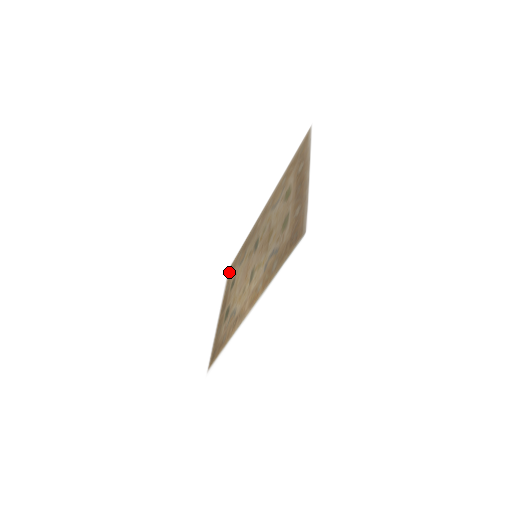
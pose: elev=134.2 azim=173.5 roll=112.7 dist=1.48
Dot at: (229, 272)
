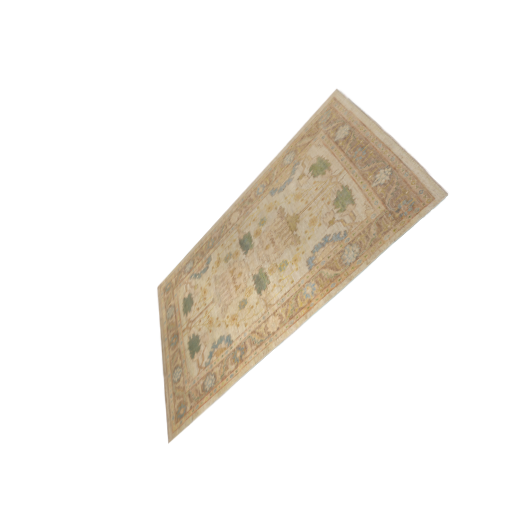
Dot at: (162, 292)
